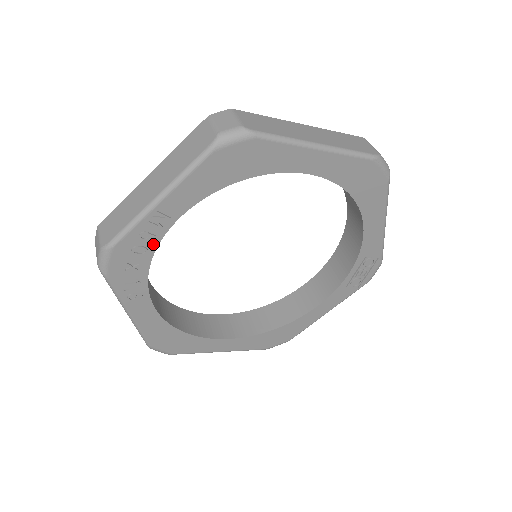
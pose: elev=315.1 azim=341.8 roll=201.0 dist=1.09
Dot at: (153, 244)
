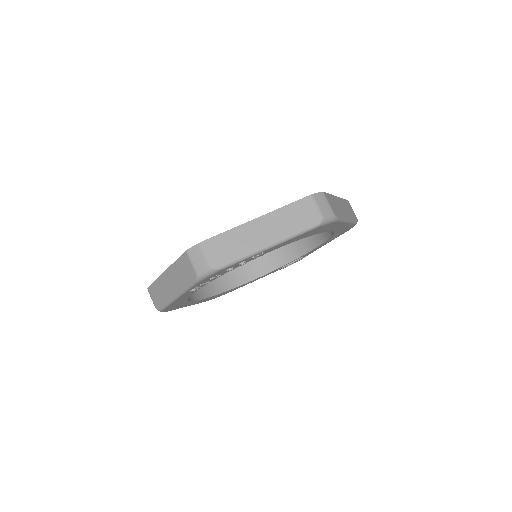
Dot at: (239, 265)
